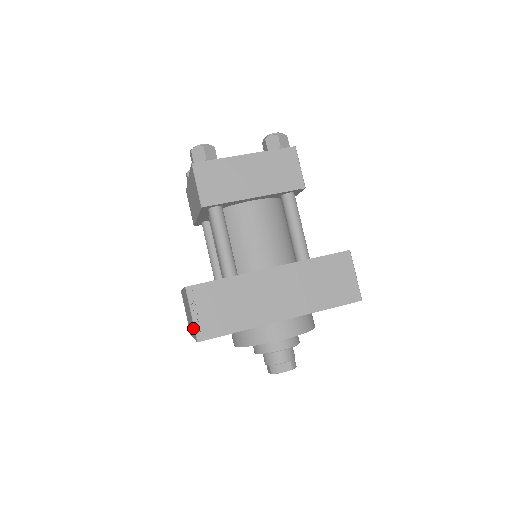
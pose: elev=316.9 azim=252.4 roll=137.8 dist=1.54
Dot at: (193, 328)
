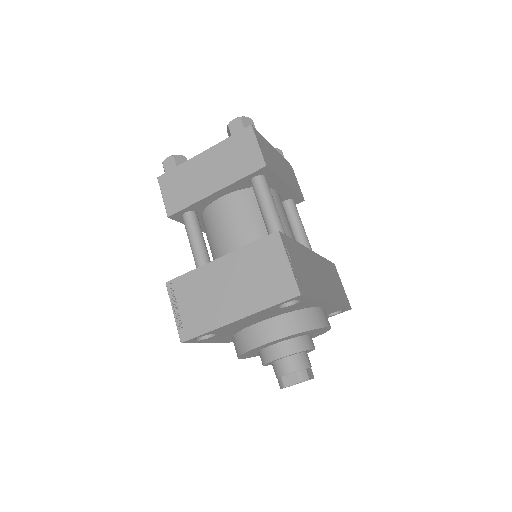
Dot at: (280, 285)
